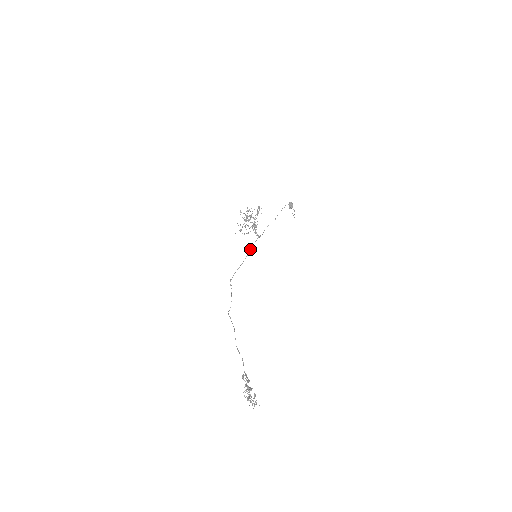
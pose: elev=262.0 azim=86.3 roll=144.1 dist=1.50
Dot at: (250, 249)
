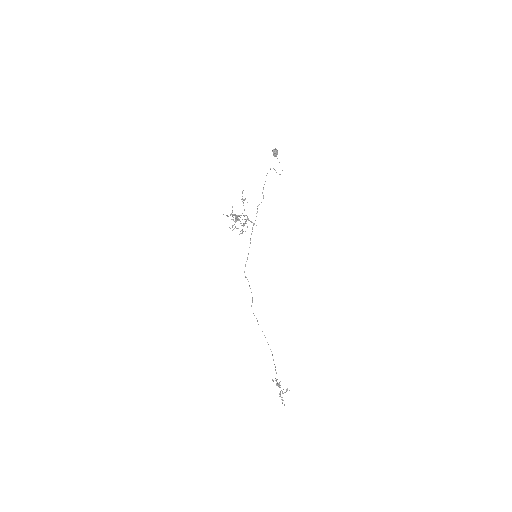
Dot at: (250, 240)
